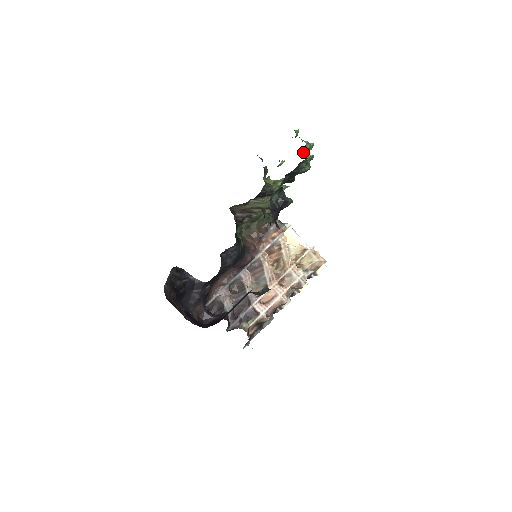
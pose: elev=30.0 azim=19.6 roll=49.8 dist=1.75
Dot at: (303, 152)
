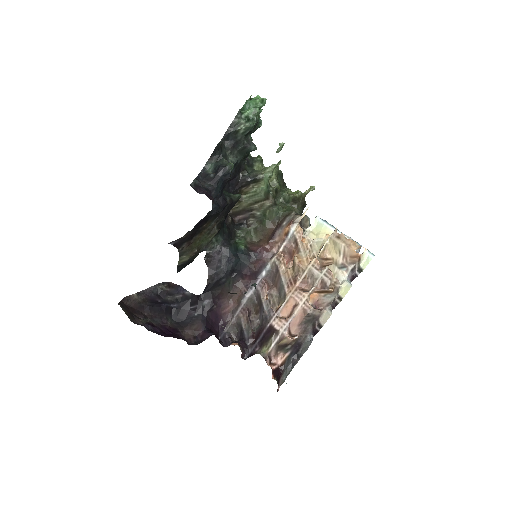
Dot at: occluded
